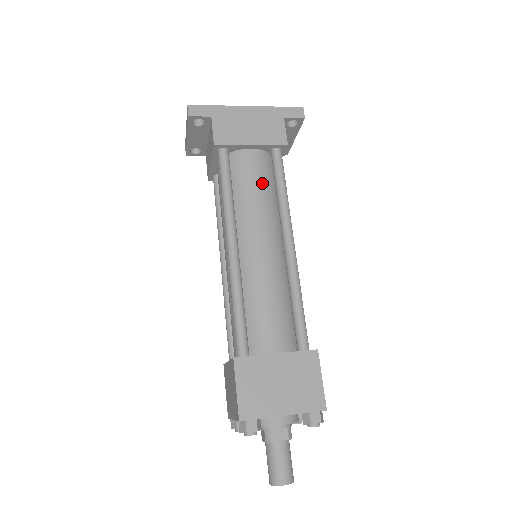
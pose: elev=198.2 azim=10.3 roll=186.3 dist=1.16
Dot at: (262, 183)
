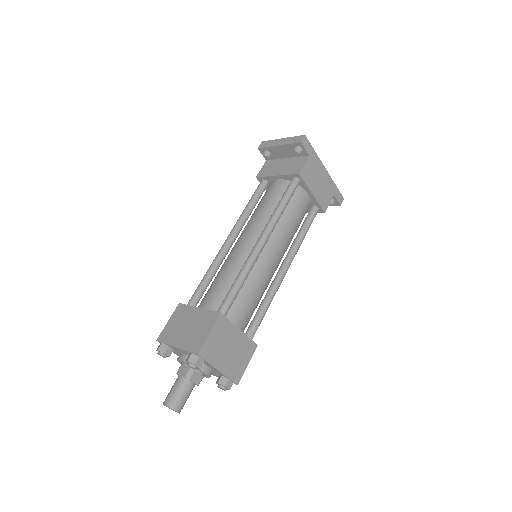
Dot at: (299, 220)
